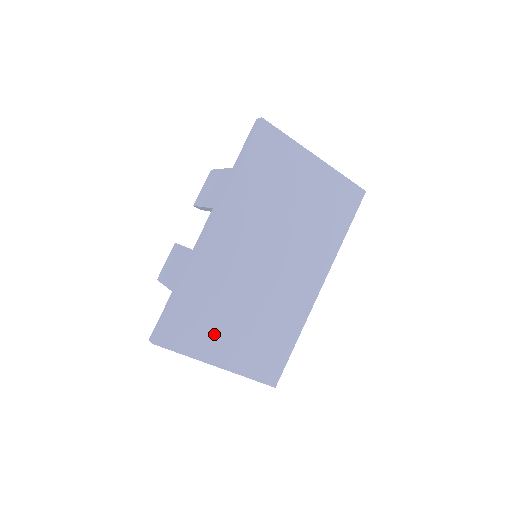
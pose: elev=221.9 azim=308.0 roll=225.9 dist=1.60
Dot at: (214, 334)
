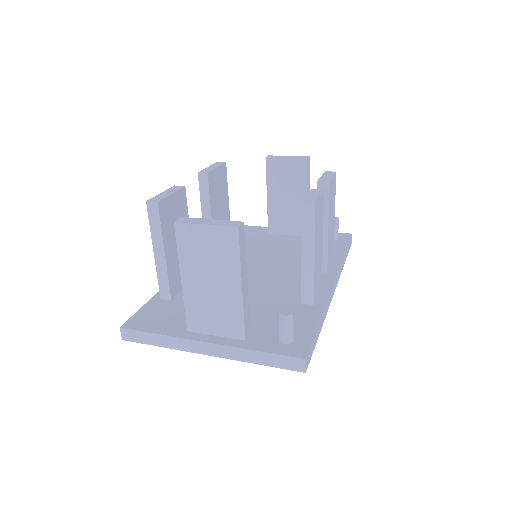
Dot at: occluded
